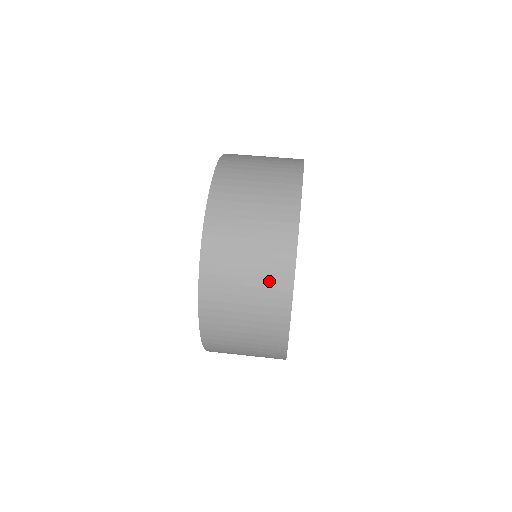
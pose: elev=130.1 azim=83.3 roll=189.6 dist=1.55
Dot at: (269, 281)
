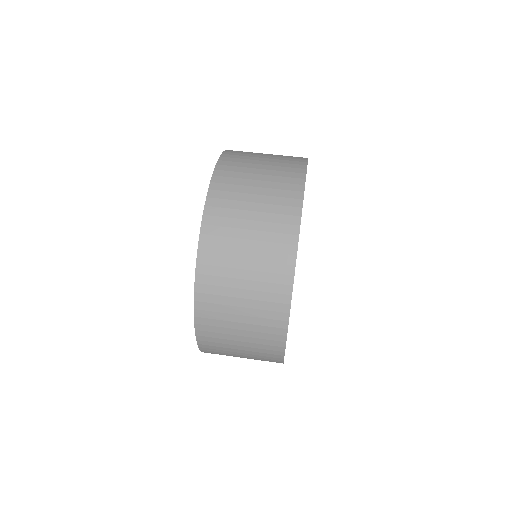
Dot at: (262, 356)
